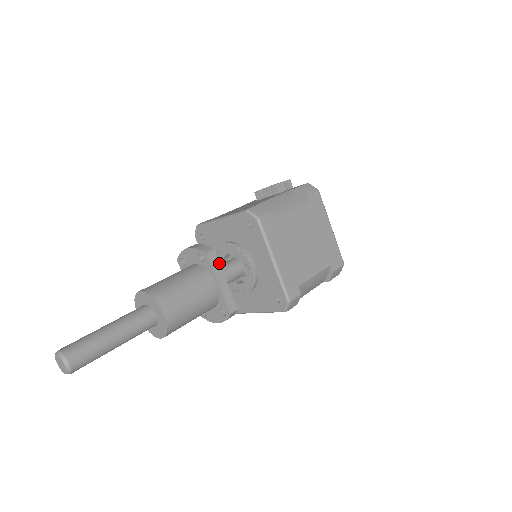
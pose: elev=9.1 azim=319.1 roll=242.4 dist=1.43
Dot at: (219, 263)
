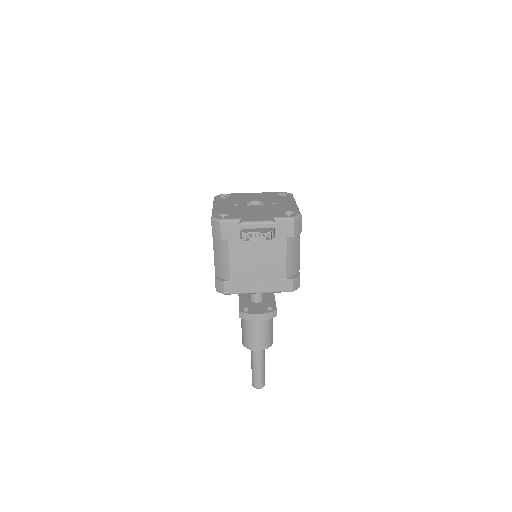
Dot at: occluded
